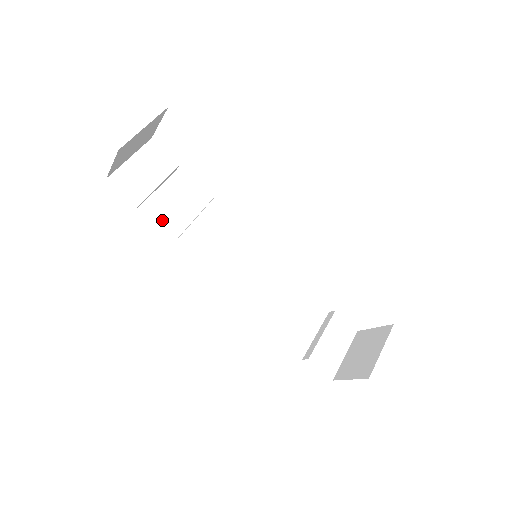
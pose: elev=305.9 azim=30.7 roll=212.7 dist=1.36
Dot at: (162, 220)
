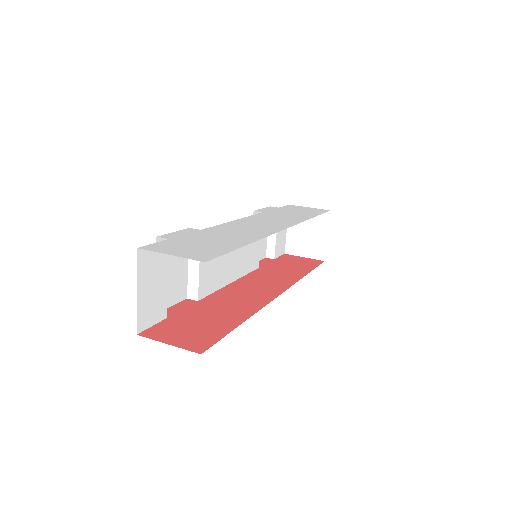
Dot at: (172, 293)
